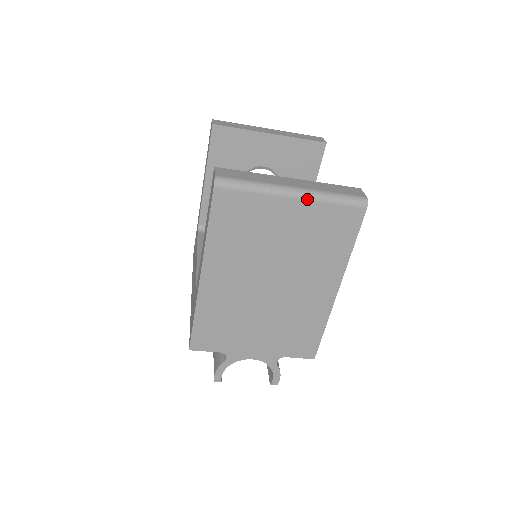
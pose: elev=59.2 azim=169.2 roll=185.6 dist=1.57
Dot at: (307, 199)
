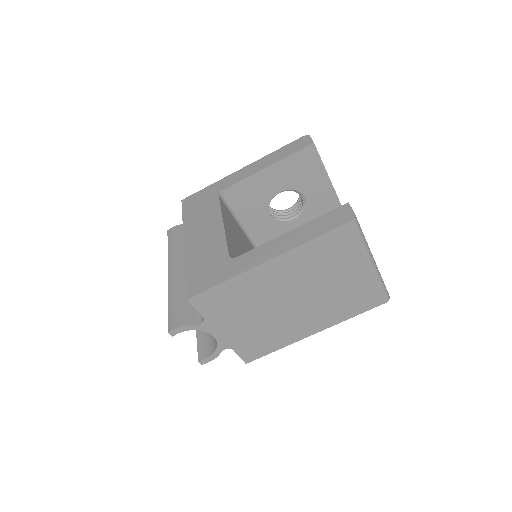
Dot at: (373, 273)
